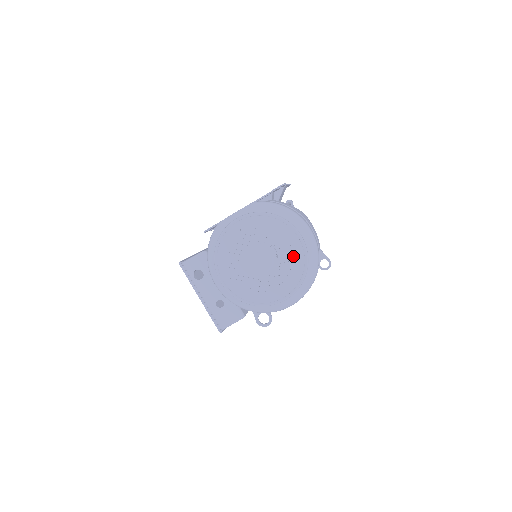
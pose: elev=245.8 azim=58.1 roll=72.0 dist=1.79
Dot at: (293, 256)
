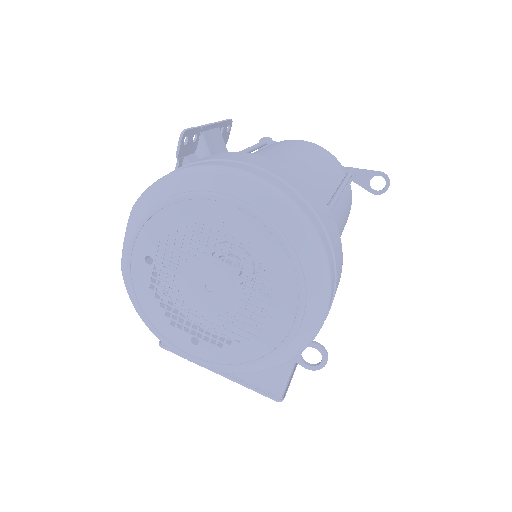
Dot at: occluded
